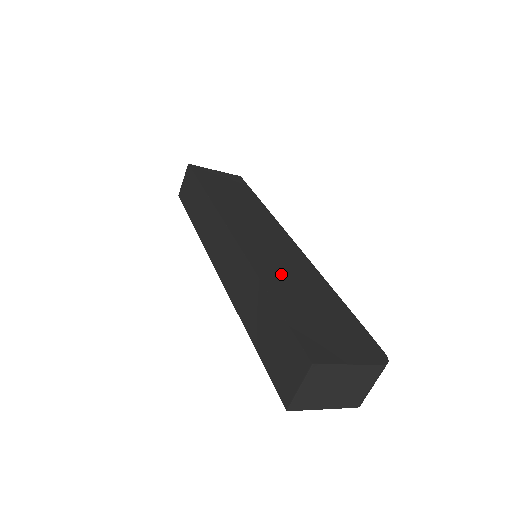
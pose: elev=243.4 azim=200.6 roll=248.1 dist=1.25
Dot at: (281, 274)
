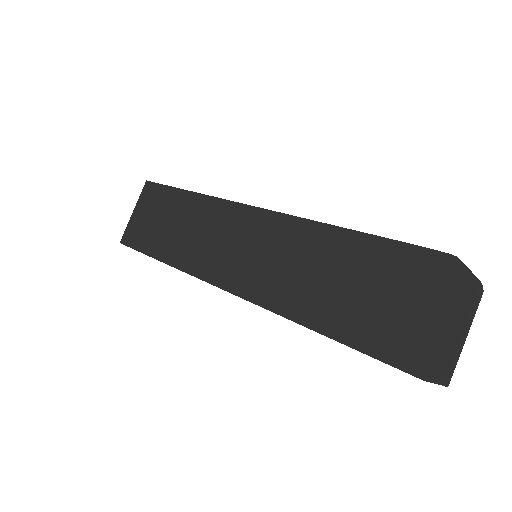
Dot at: (296, 283)
